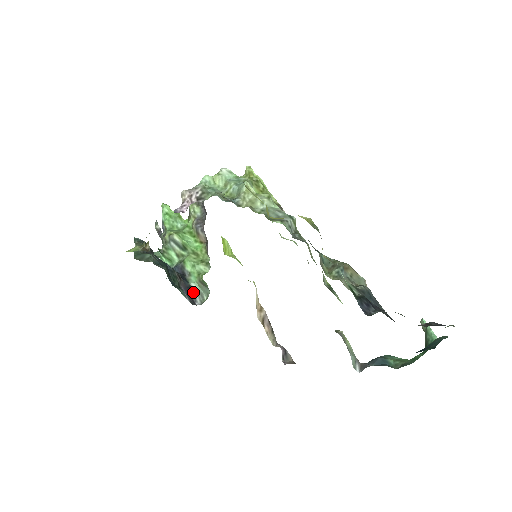
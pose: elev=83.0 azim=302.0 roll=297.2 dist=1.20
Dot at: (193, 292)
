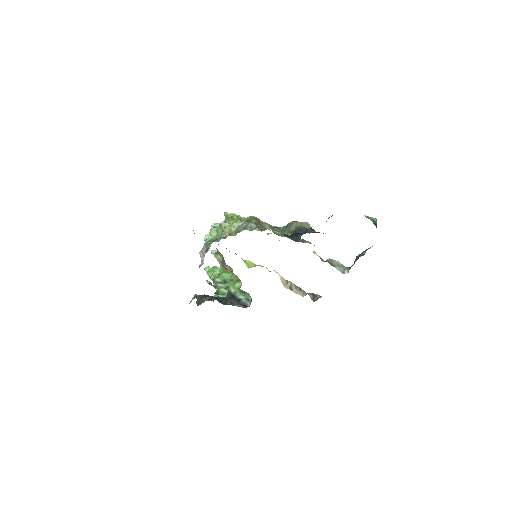
Dot at: (243, 301)
